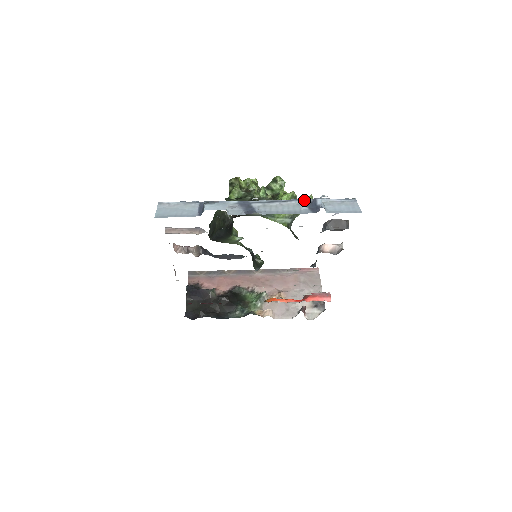
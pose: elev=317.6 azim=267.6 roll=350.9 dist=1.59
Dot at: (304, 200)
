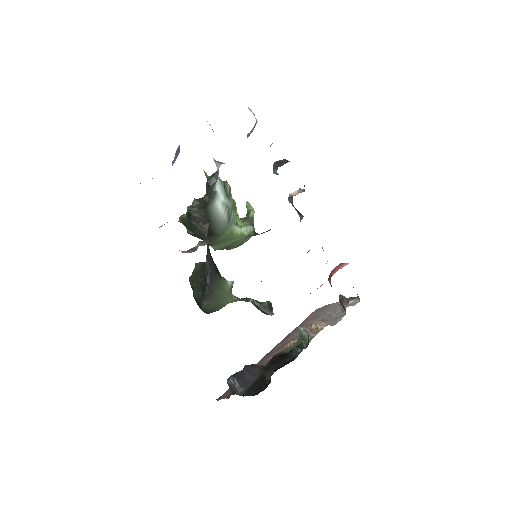
Dot at: occluded
